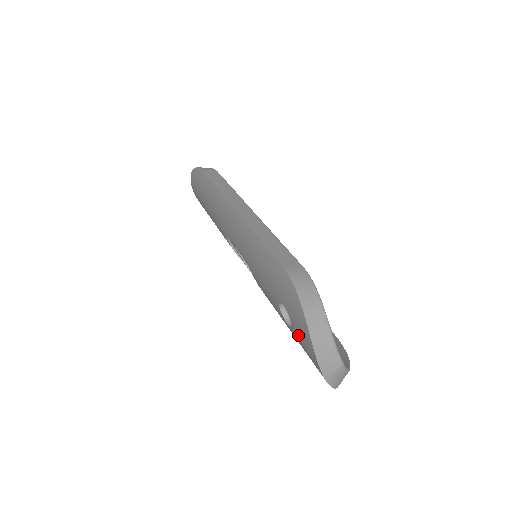
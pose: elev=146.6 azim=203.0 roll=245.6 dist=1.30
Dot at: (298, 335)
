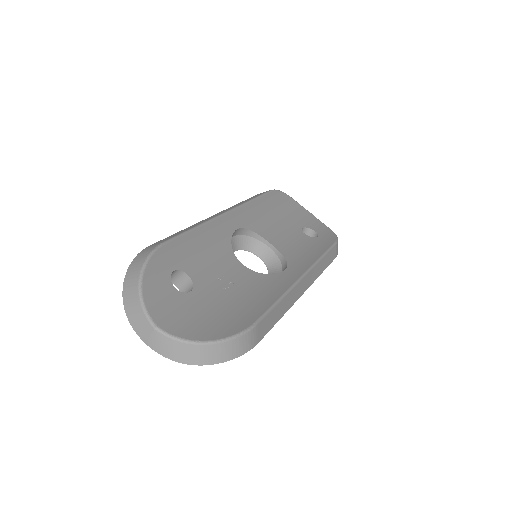
Dot at: occluded
